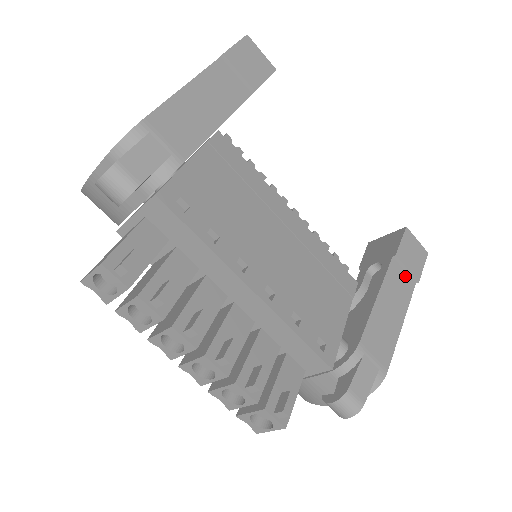
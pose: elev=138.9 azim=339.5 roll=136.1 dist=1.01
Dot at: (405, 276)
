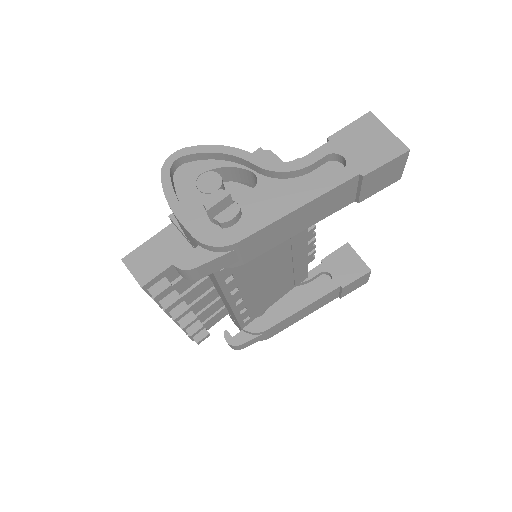
Dot at: (336, 294)
